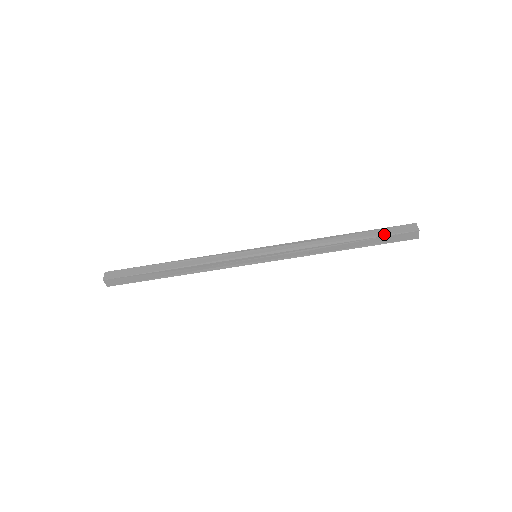
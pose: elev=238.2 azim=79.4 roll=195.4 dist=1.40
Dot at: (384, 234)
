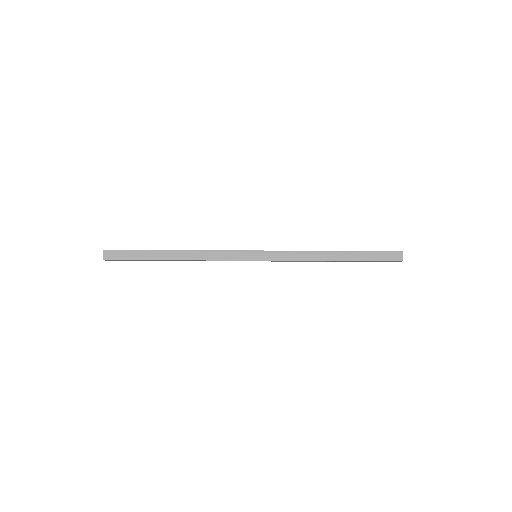
Dot at: (373, 259)
